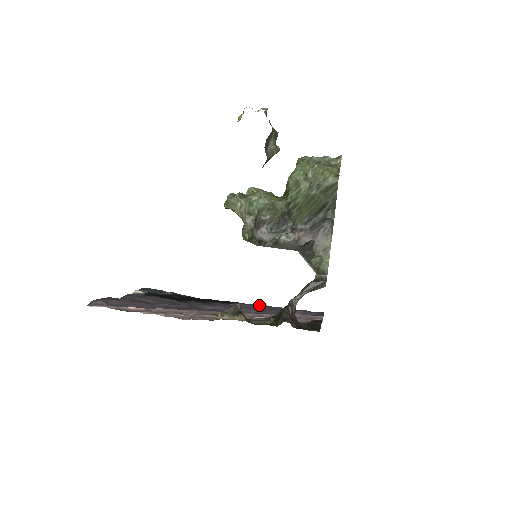
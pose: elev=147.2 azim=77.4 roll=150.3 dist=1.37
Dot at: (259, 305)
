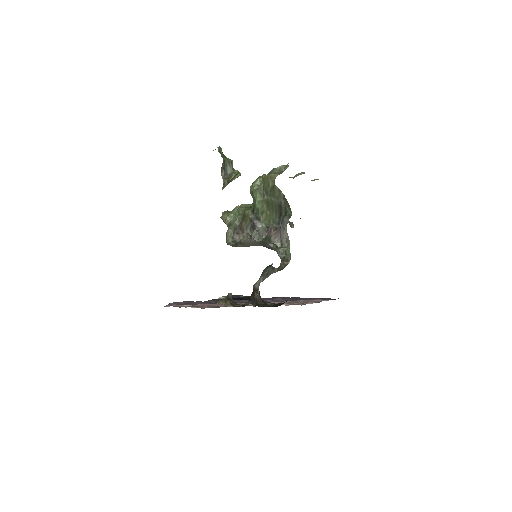
Dot at: (294, 298)
